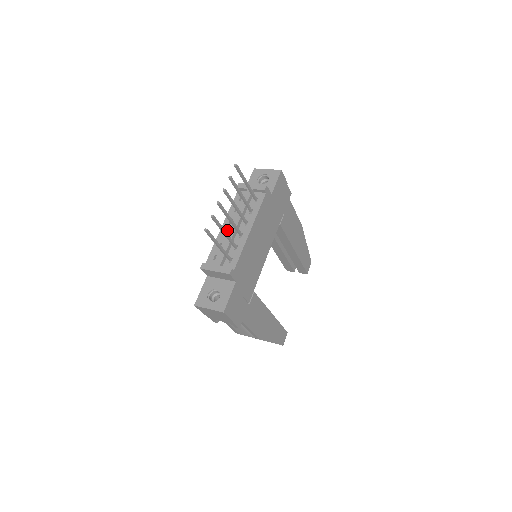
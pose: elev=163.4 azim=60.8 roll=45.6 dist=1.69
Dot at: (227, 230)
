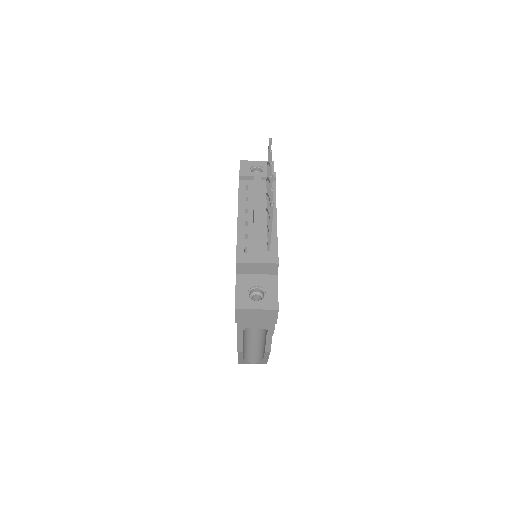
Dot at: (247, 220)
